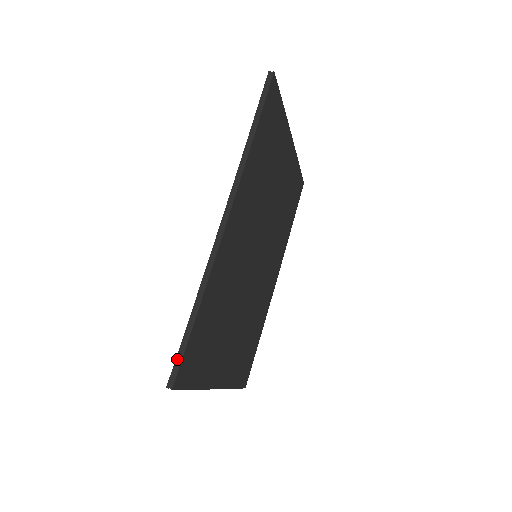
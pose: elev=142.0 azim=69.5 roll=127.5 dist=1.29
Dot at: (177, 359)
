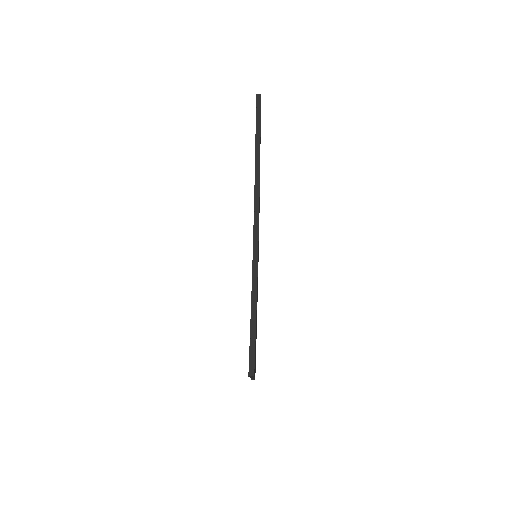
Dot at: (250, 350)
